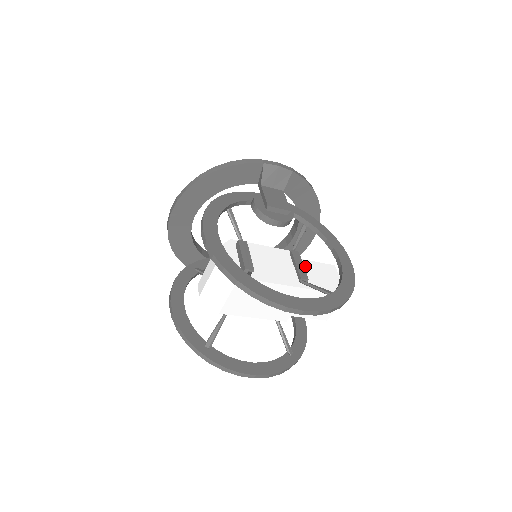
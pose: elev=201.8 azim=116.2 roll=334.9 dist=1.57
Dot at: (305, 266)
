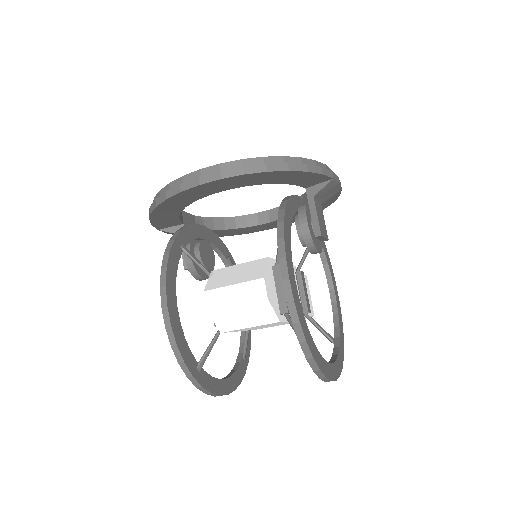
Dot at: occluded
